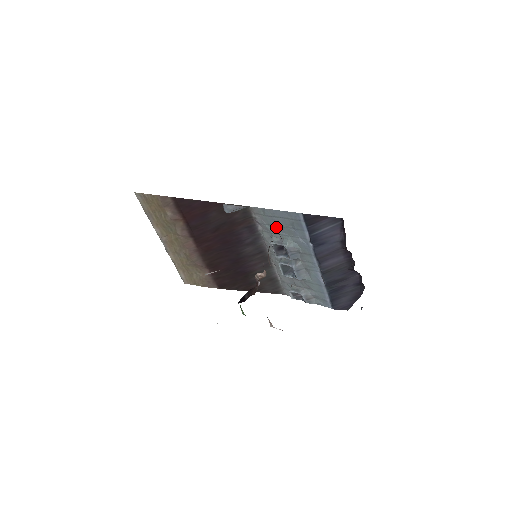
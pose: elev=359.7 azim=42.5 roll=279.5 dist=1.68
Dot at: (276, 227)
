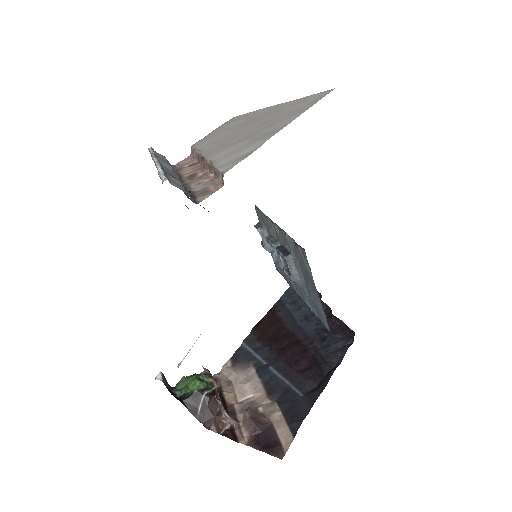
Dot at: (304, 272)
